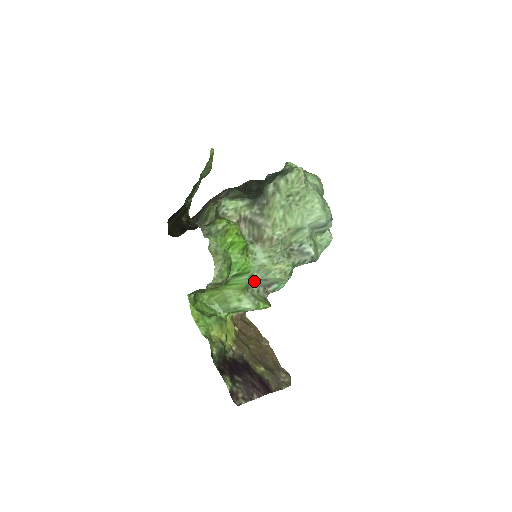
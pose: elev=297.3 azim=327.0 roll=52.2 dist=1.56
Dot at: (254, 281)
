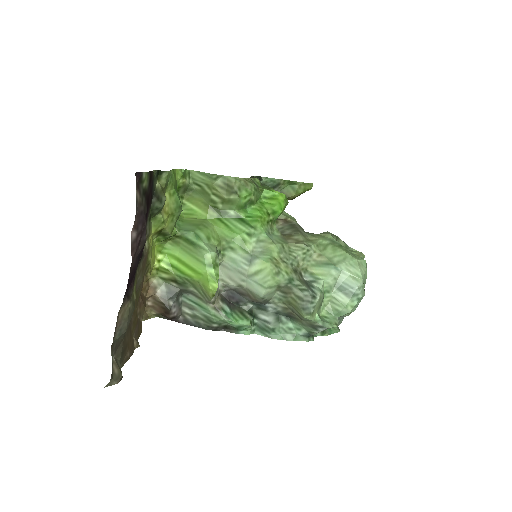
Dot at: (243, 245)
